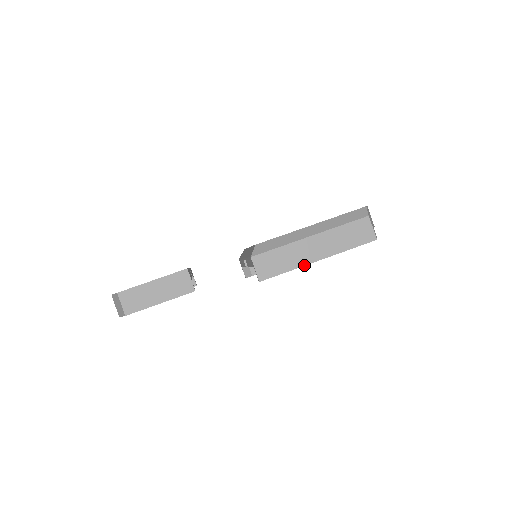
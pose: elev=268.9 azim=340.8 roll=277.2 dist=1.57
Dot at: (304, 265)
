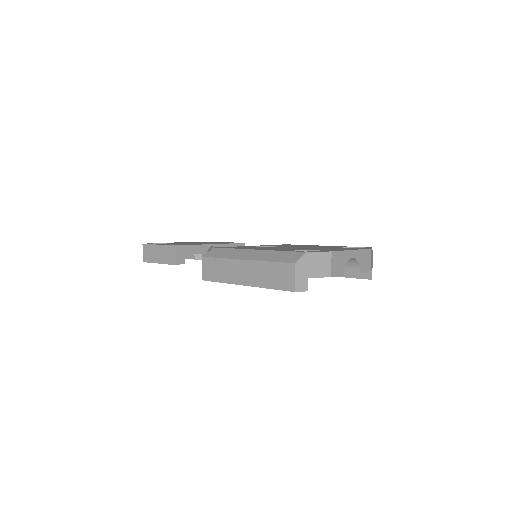
Dot at: (233, 283)
